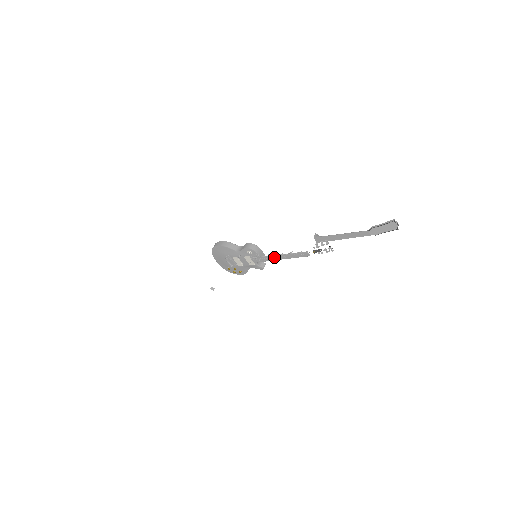
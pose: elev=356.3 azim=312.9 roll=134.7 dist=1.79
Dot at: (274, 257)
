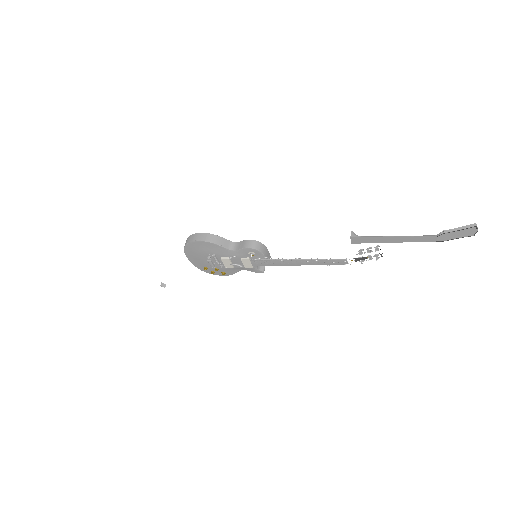
Dot at: (290, 262)
